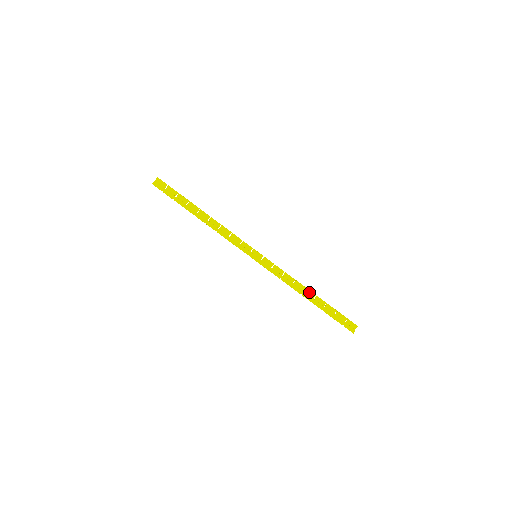
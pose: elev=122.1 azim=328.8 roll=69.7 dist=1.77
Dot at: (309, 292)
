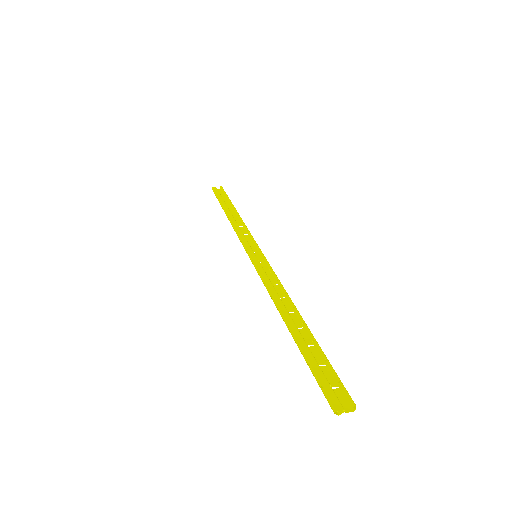
Dot at: (296, 315)
